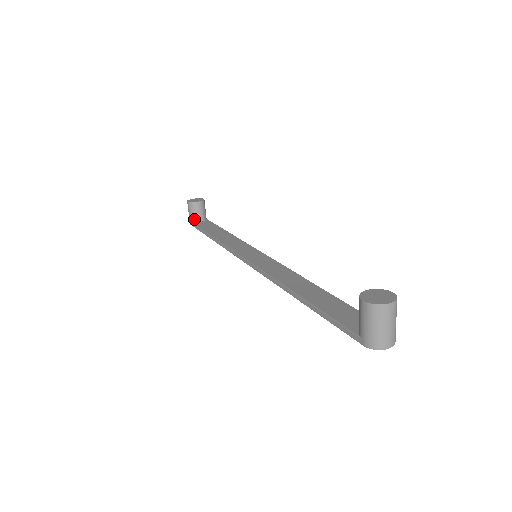
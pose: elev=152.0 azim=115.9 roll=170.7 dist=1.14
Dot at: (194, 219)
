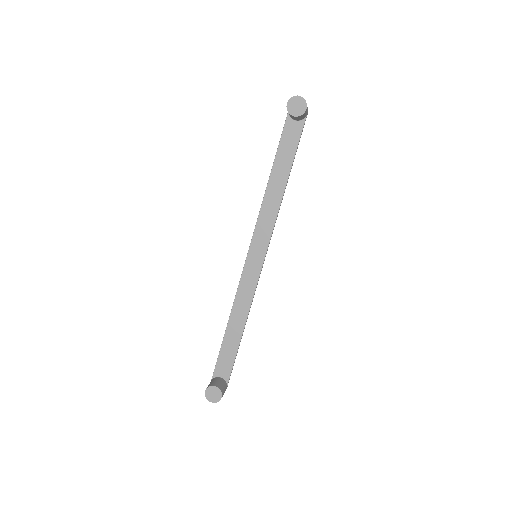
Dot at: occluded
